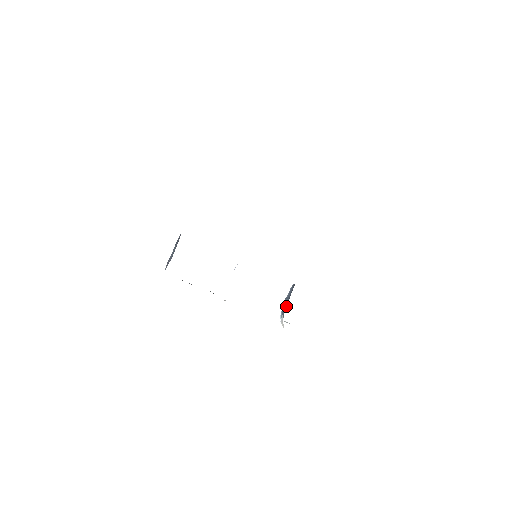
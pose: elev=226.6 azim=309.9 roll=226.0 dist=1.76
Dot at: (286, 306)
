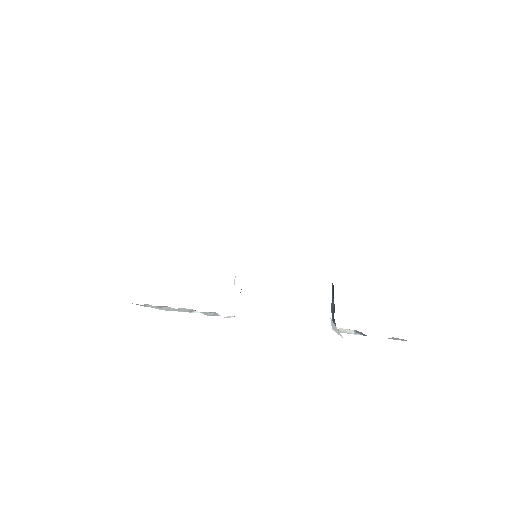
Dot at: (333, 309)
